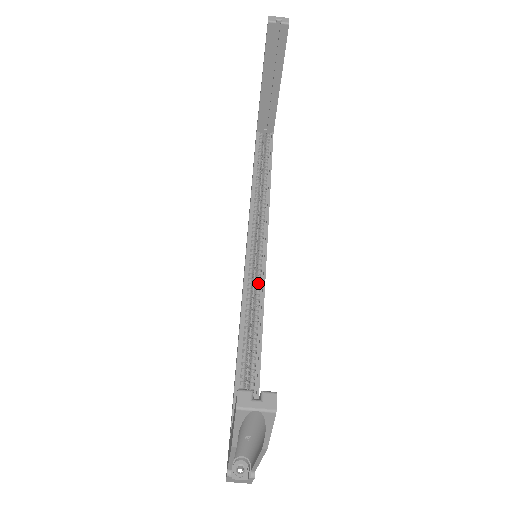
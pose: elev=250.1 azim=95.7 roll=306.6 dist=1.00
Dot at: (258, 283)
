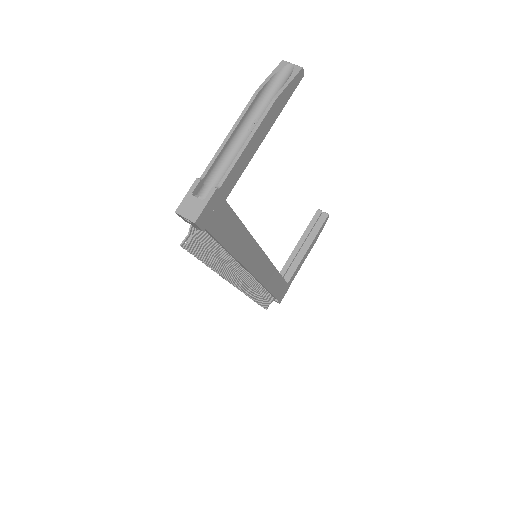
Dot at: occluded
